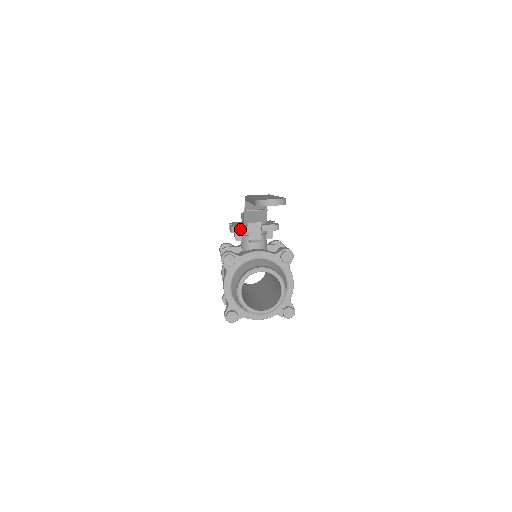
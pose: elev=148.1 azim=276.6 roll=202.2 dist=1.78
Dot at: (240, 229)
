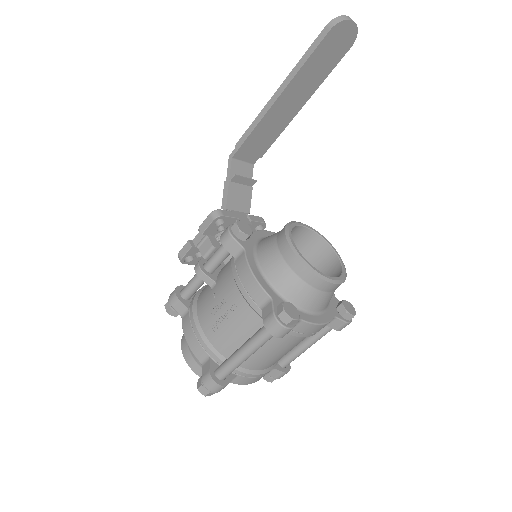
Dot at: (226, 213)
